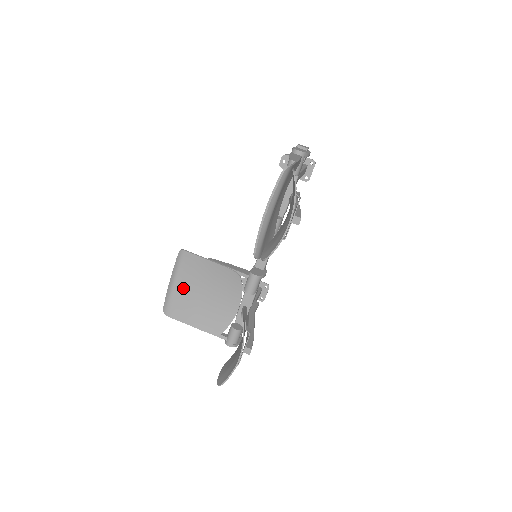
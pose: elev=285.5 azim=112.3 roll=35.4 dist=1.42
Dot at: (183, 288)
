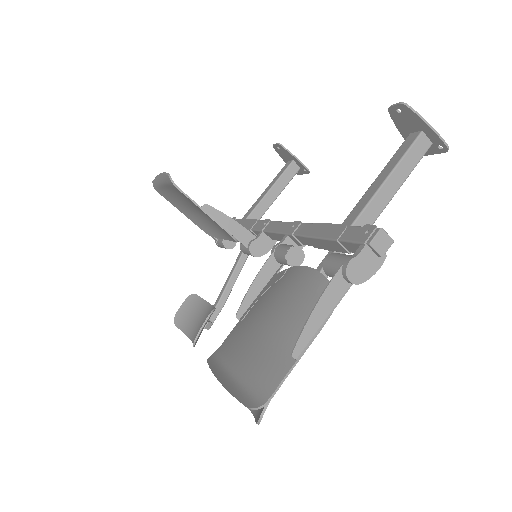
Dot at: (173, 193)
